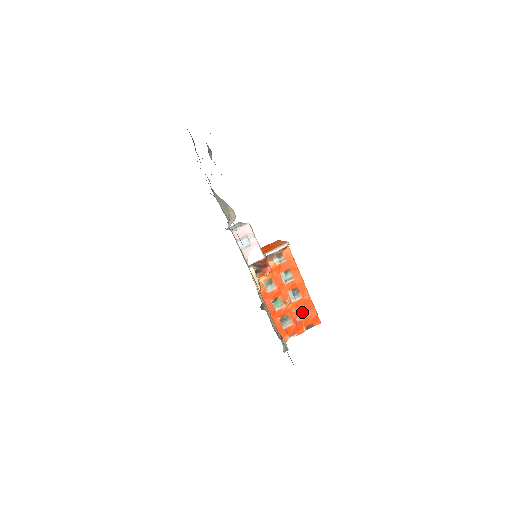
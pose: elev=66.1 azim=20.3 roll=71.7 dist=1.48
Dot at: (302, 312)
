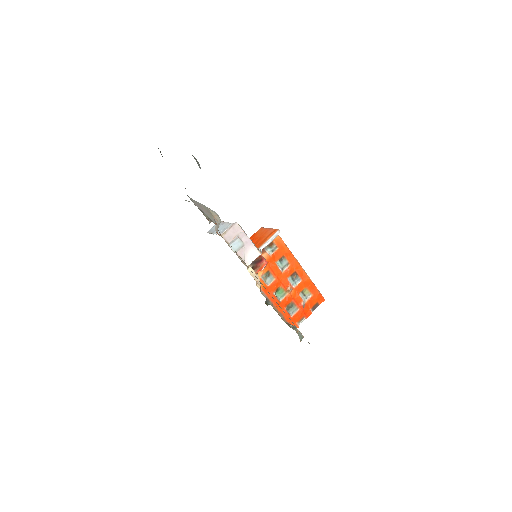
Dot at: (305, 294)
